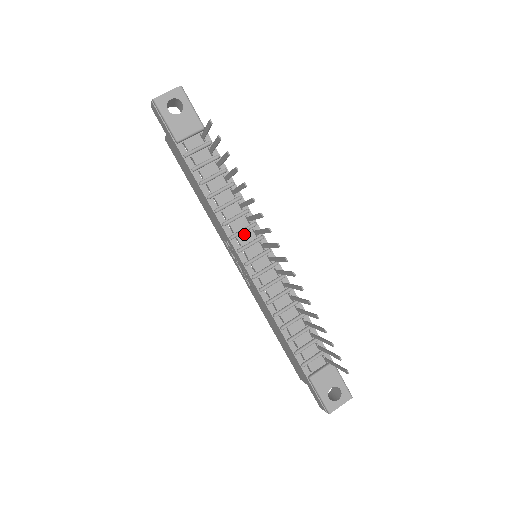
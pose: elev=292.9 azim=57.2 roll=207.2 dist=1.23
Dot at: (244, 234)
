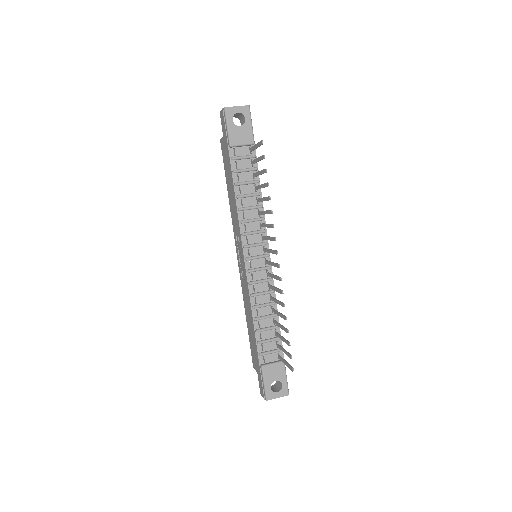
Dot at: (254, 235)
